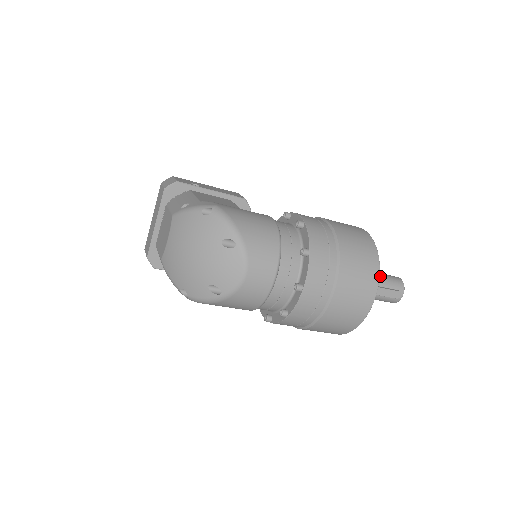
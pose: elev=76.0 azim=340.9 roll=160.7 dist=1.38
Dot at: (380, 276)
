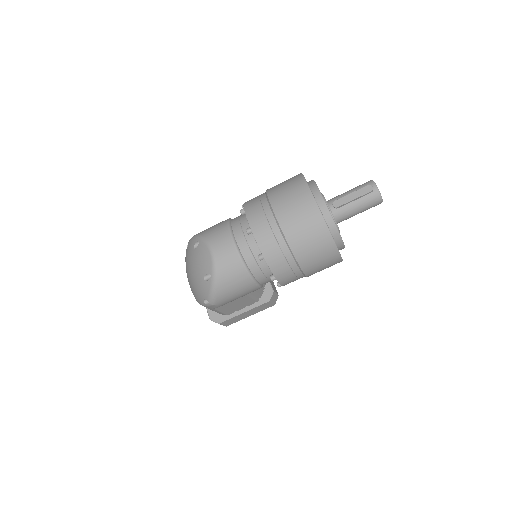
Dot at: (346, 192)
